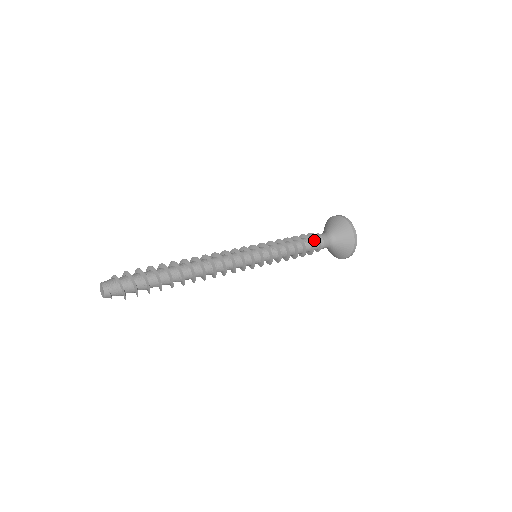
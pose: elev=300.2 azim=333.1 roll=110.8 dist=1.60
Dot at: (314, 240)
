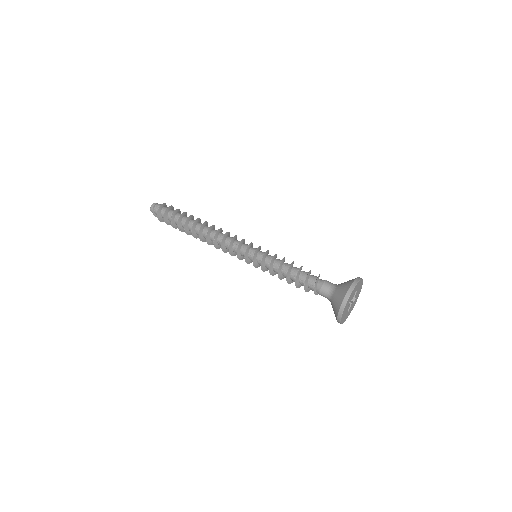
Dot at: (315, 276)
